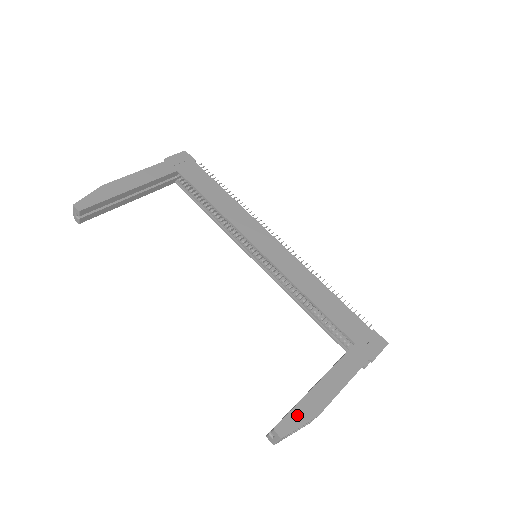
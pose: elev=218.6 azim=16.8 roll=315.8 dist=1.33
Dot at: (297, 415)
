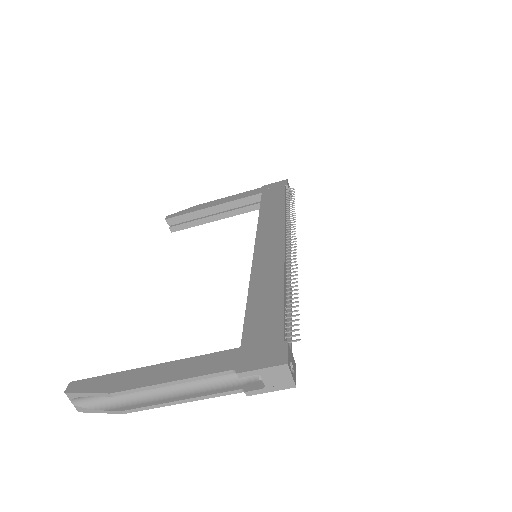
Dot at: (98, 382)
